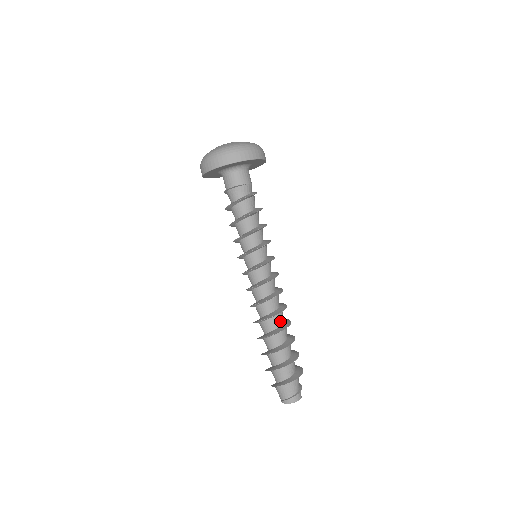
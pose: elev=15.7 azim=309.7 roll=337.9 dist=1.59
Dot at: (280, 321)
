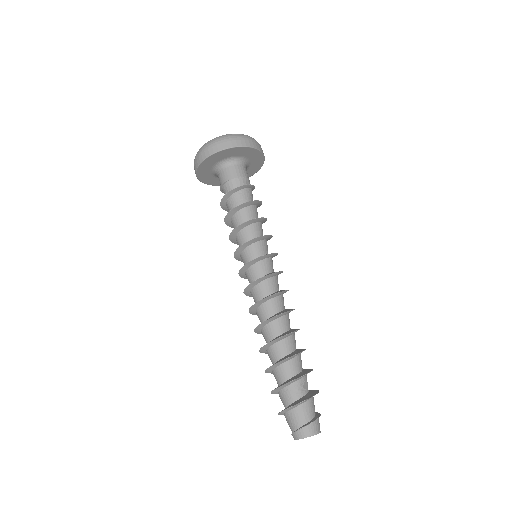
Dot at: (276, 331)
